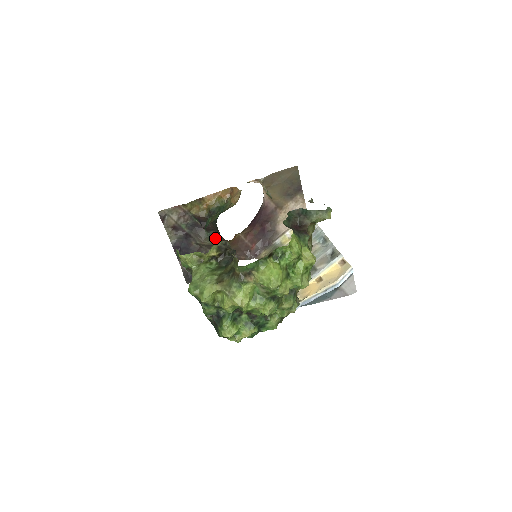
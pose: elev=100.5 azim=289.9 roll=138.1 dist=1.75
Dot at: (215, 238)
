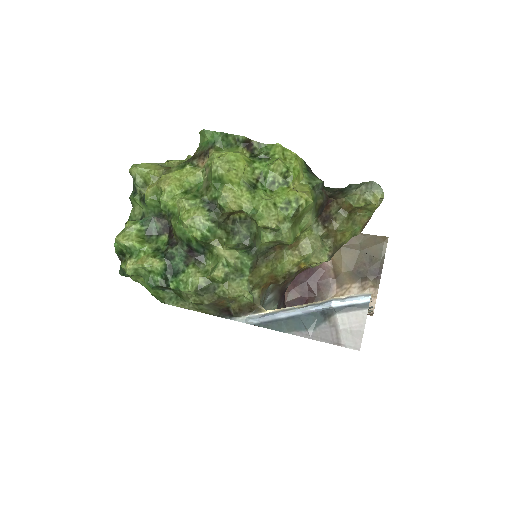
Dot at: occluded
